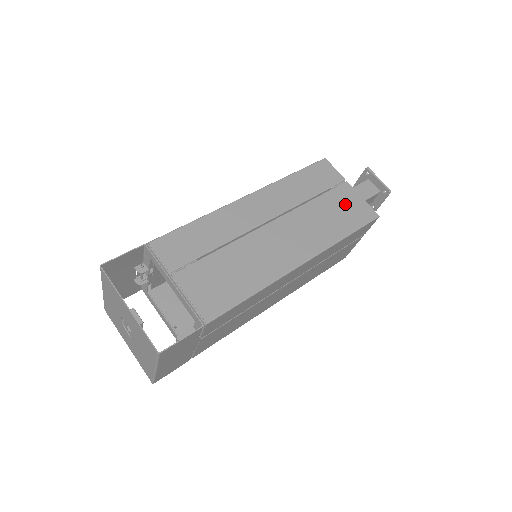
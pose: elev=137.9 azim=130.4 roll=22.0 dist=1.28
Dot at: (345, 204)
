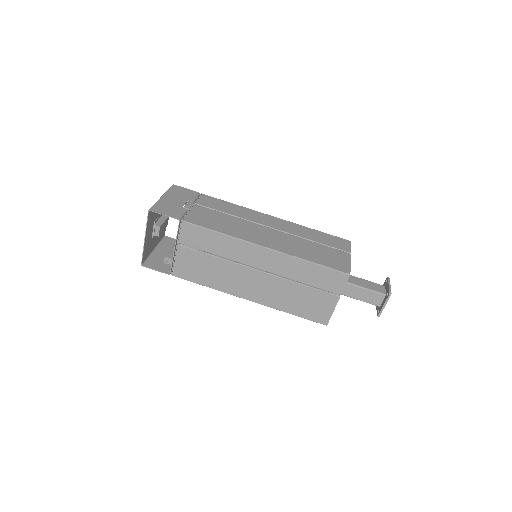
Dot at: (317, 304)
